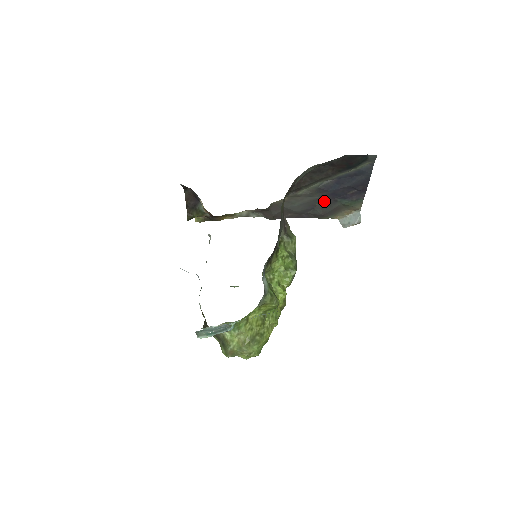
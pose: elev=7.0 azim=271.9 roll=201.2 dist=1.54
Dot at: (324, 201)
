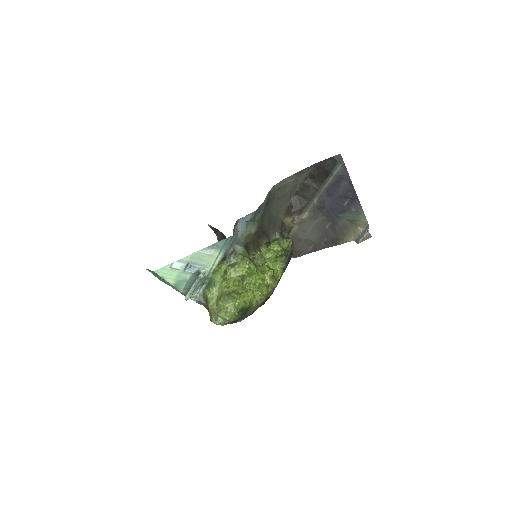
Dot at: (330, 221)
